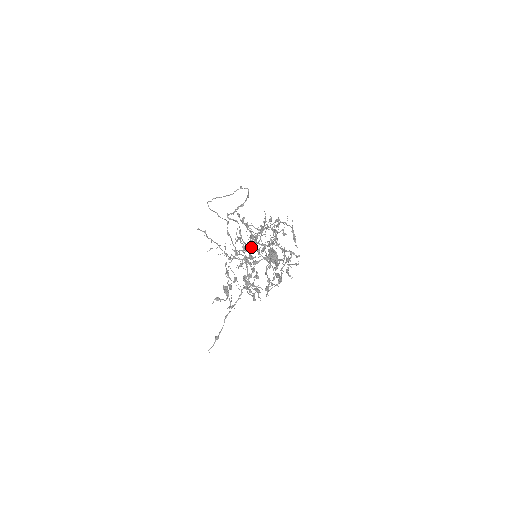
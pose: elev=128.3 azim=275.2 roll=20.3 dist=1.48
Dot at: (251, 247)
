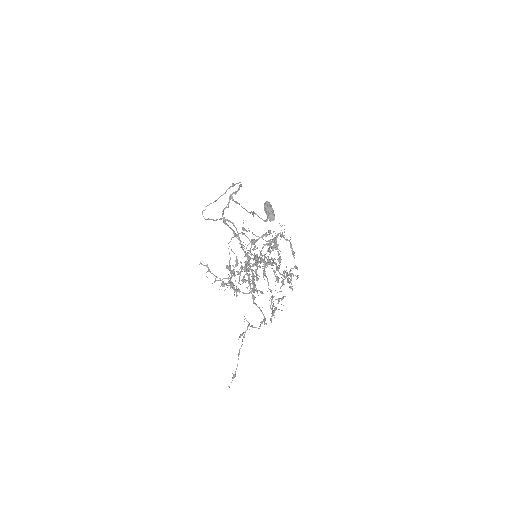
Dot at: (253, 279)
